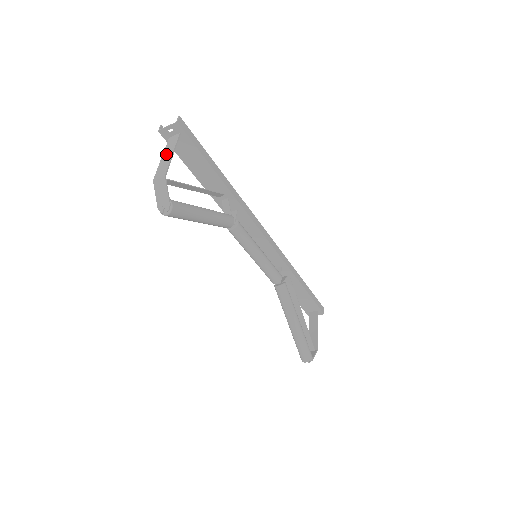
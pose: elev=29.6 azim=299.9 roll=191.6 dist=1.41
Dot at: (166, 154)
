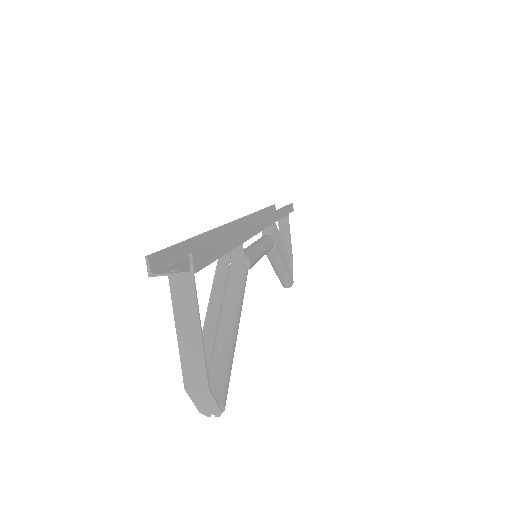
Dot at: (184, 326)
